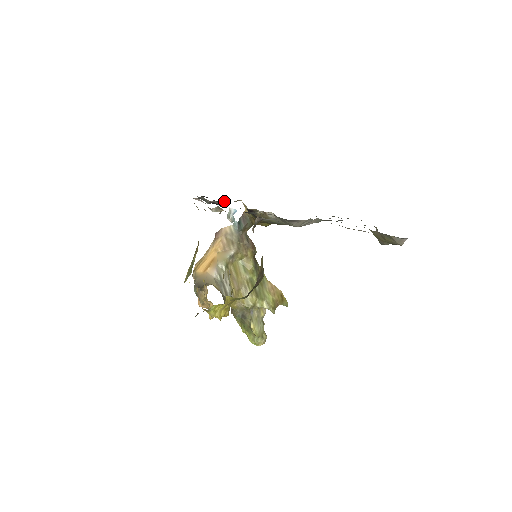
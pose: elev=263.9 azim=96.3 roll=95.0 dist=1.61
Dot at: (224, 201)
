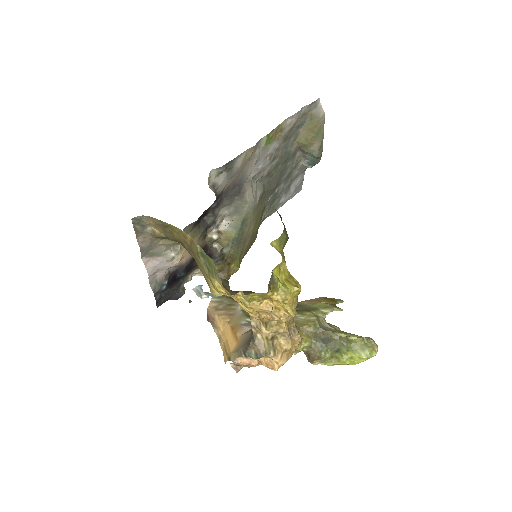
Dot at: (180, 282)
